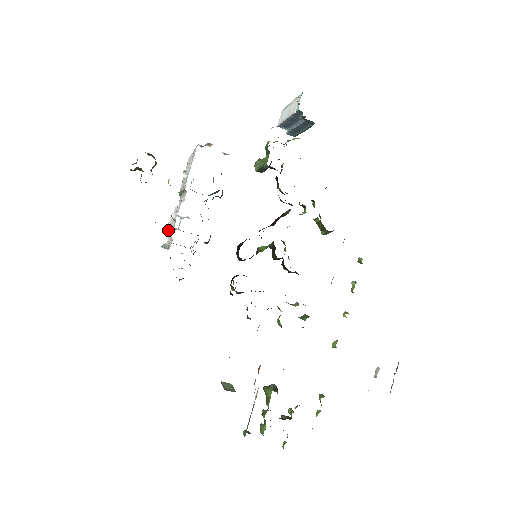
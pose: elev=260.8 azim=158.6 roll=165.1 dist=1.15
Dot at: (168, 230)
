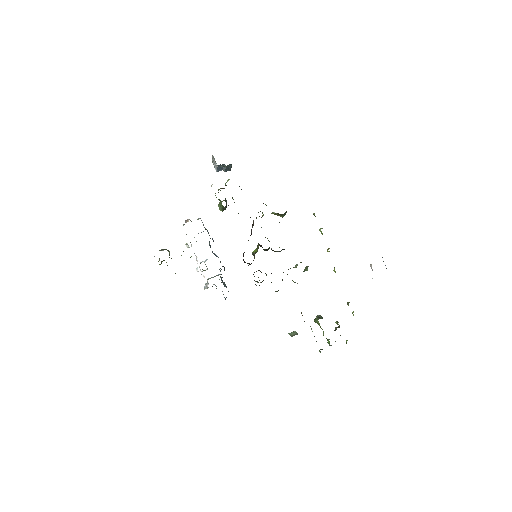
Dot at: occluded
